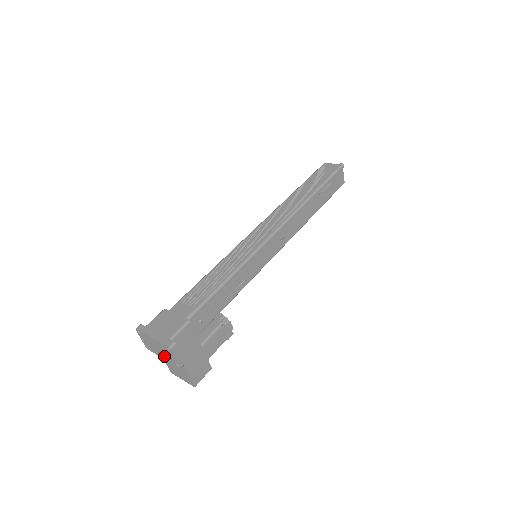
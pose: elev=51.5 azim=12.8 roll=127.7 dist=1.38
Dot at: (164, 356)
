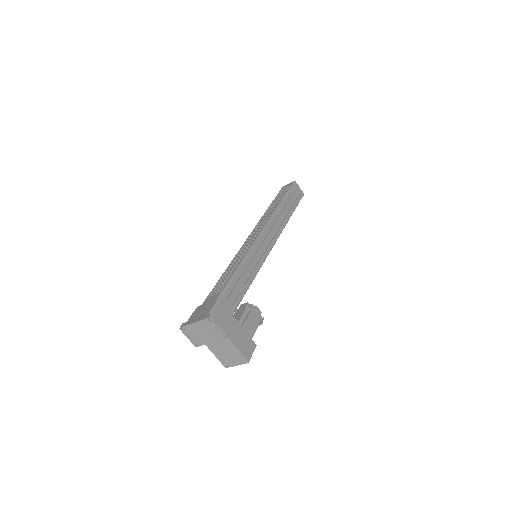
Dot at: (210, 338)
